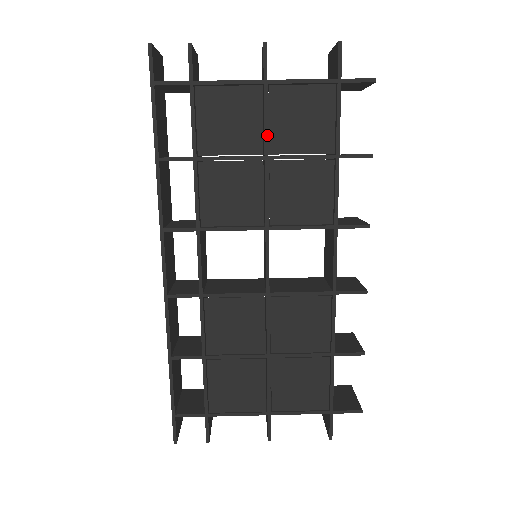
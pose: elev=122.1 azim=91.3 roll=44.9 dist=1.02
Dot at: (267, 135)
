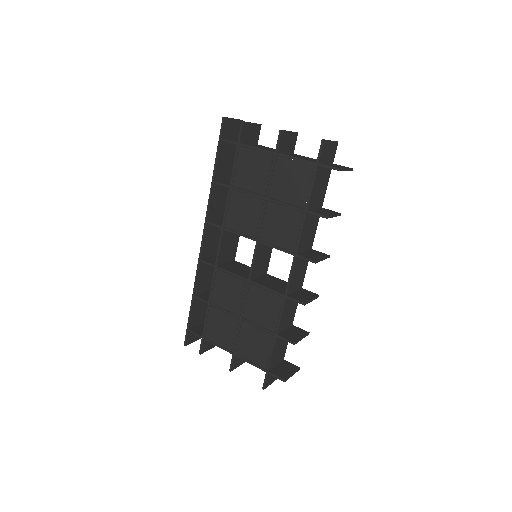
Dot at: (270, 185)
